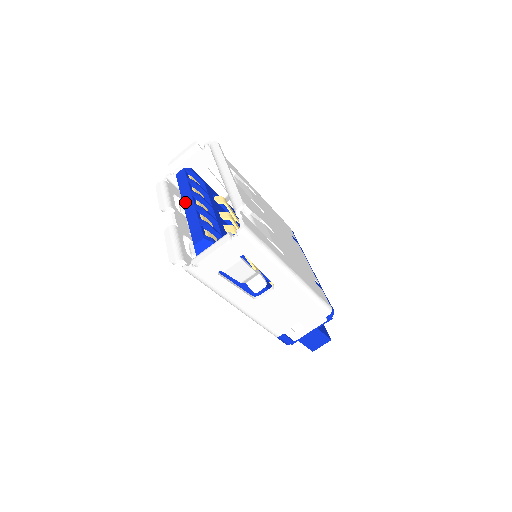
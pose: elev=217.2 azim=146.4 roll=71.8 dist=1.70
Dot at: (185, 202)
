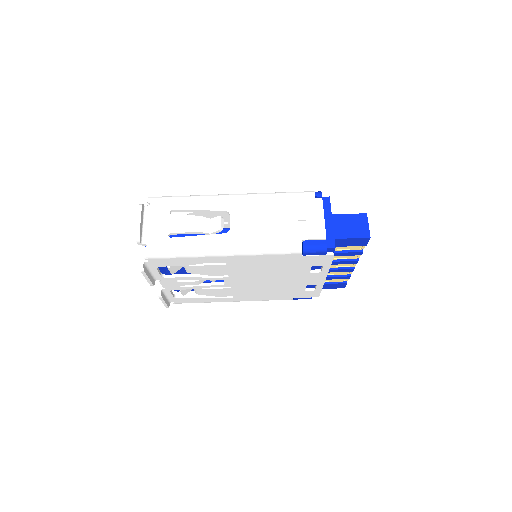
Dot at: occluded
